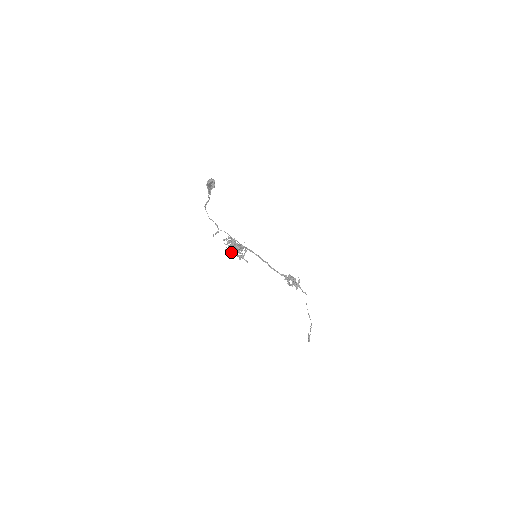
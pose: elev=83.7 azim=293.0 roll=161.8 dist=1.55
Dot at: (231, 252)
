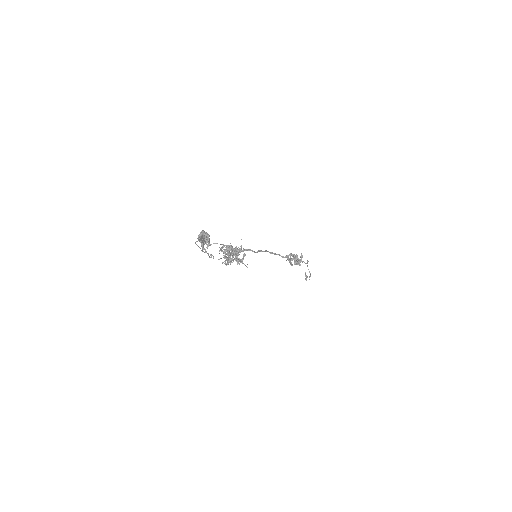
Dot at: (228, 263)
